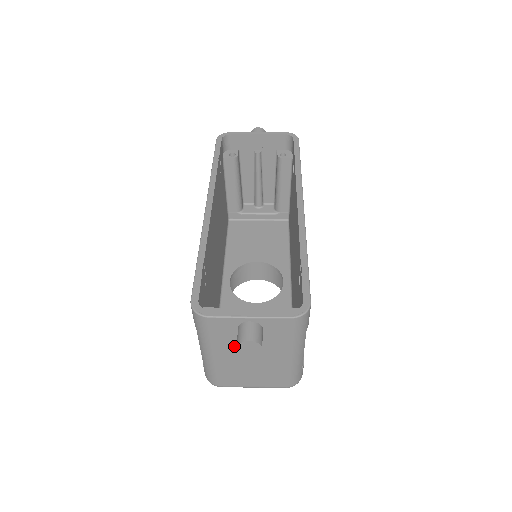
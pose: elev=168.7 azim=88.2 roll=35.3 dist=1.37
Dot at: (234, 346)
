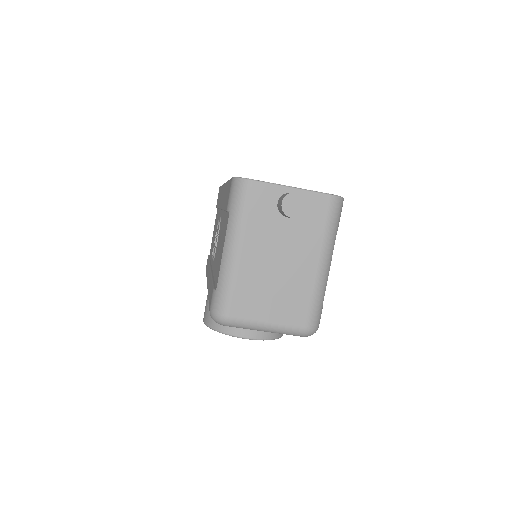
Dot at: (266, 235)
